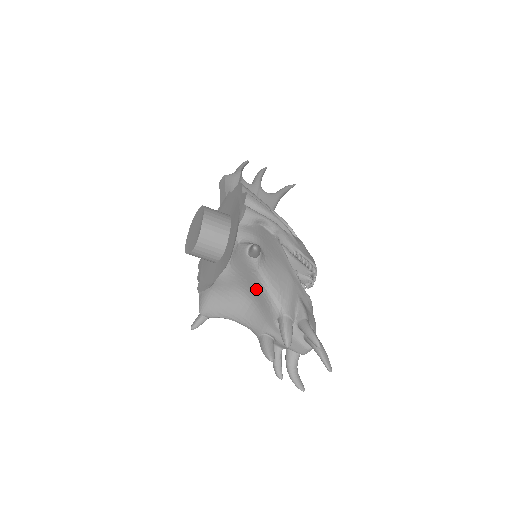
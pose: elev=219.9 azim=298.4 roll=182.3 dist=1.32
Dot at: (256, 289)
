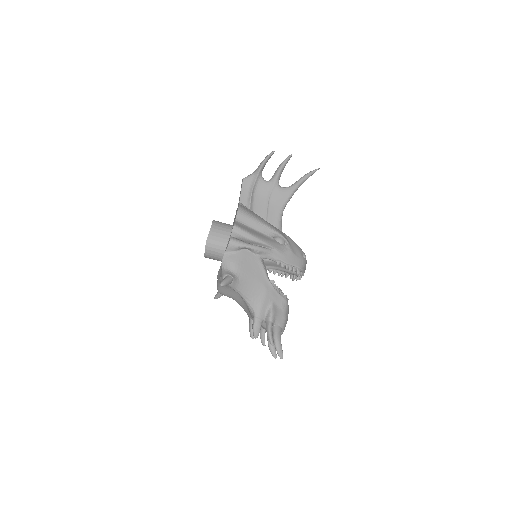
Dot at: occluded
